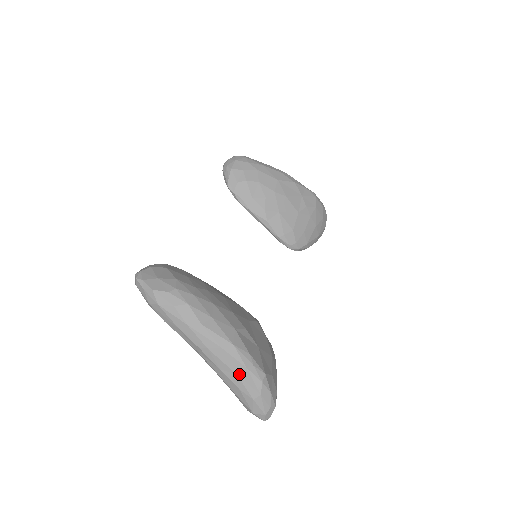
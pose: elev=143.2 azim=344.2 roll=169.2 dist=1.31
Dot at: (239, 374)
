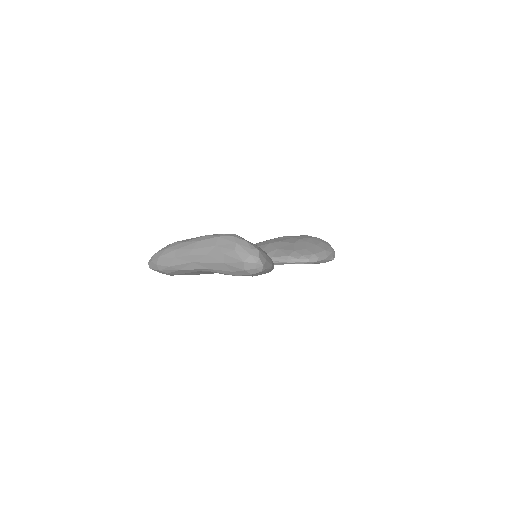
Dot at: (217, 244)
